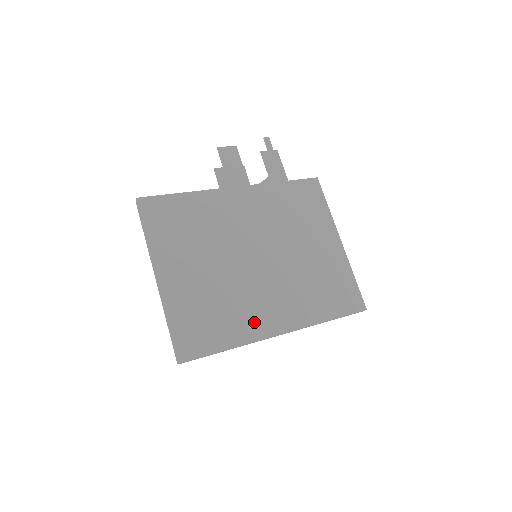
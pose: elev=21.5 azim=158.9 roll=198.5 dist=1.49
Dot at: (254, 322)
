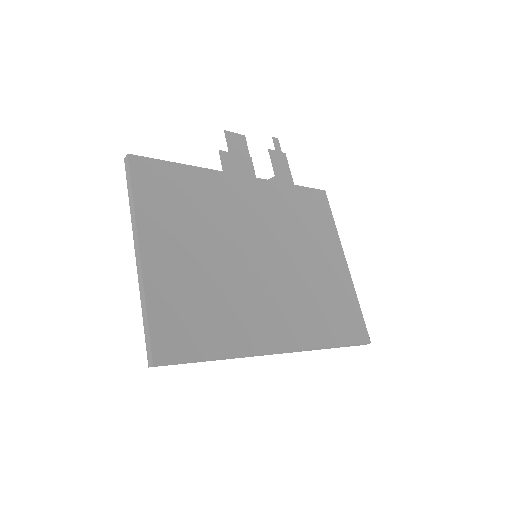
Dot at: (250, 331)
